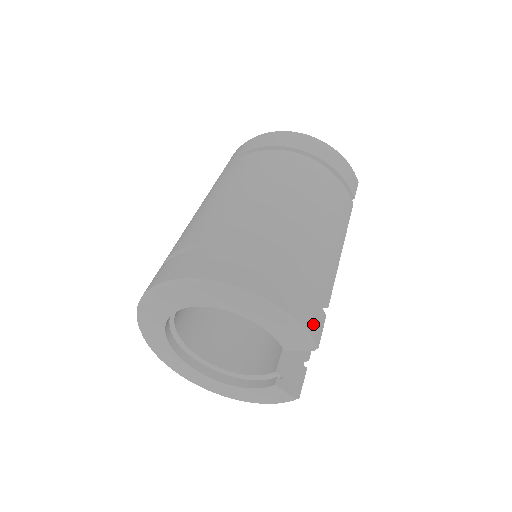
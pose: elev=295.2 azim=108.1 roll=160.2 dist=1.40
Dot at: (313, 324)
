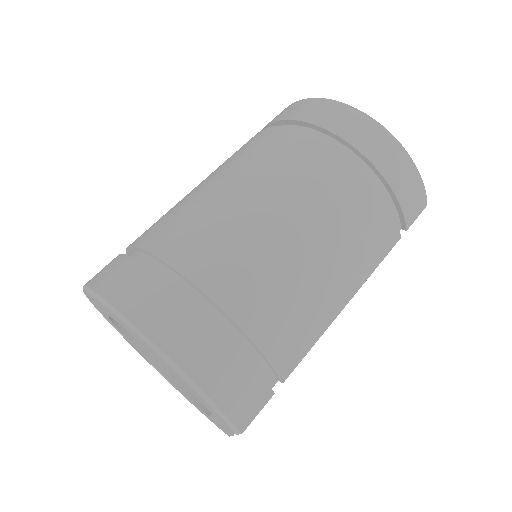
Dot at: (244, 409)
